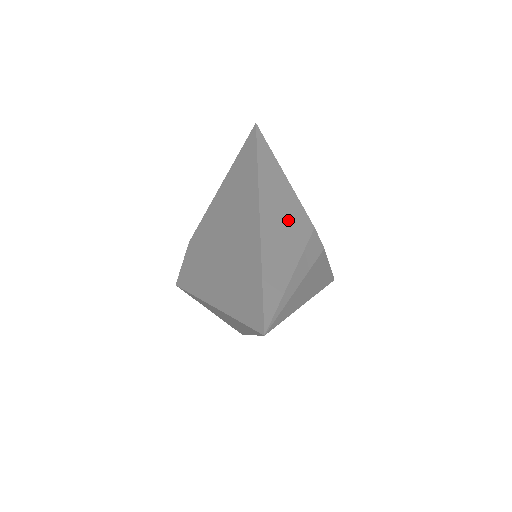
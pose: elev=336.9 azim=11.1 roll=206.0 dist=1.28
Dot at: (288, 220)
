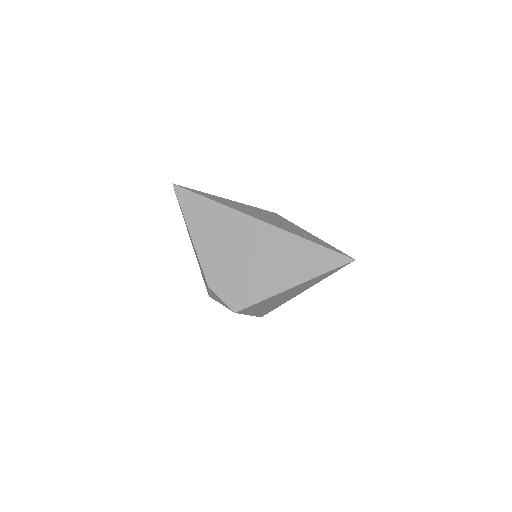
Dot at: (270, 217)
